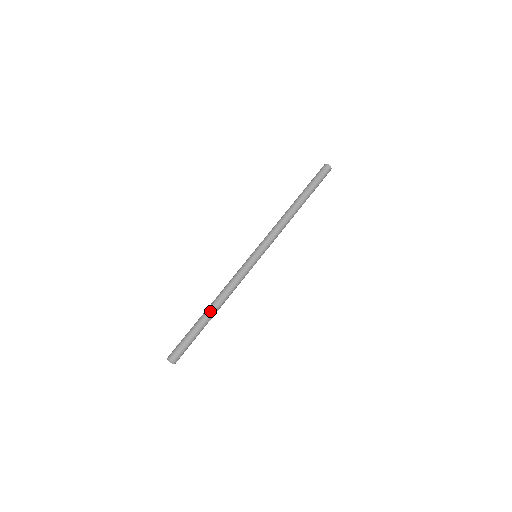
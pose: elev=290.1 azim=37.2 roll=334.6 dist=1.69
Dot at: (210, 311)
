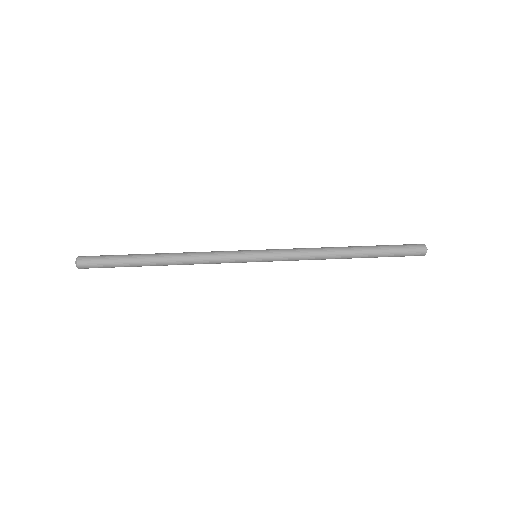
Dot at: (158, 259)
